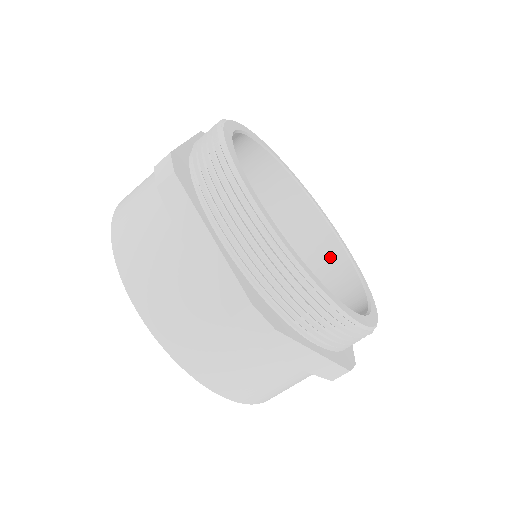
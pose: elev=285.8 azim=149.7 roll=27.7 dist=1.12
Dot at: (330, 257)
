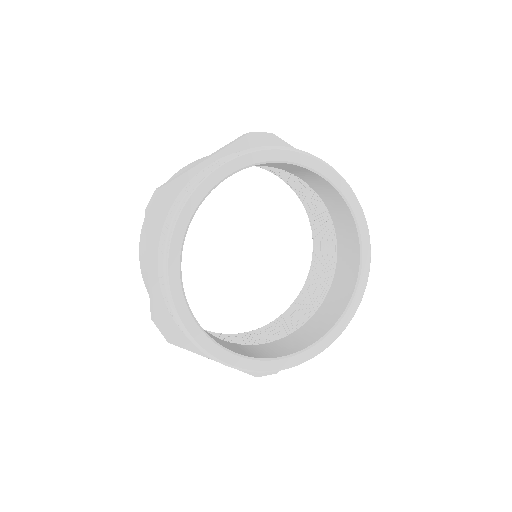
Dot at: (329, 192)
